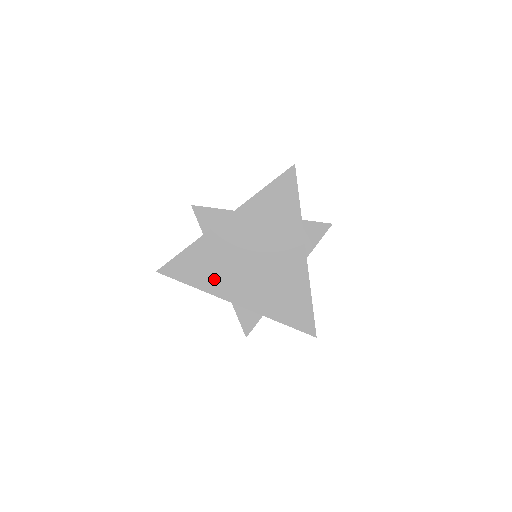
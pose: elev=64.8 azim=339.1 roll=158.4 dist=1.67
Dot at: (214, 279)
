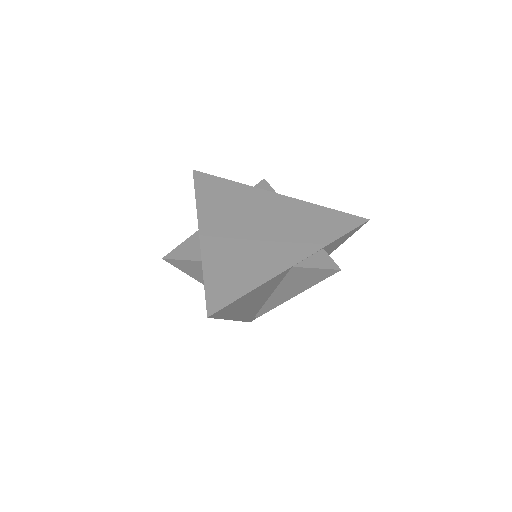
Dot at: (256, 269)
